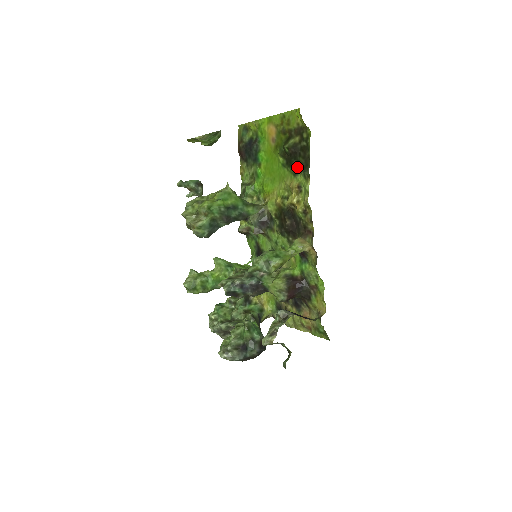
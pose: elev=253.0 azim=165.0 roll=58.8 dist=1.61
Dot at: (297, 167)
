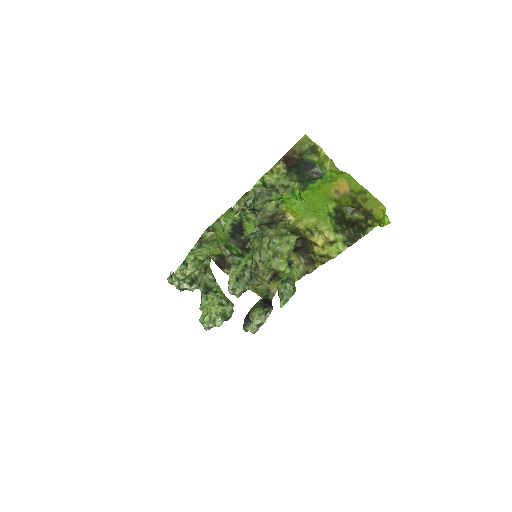
Dot at: (343, 230)
